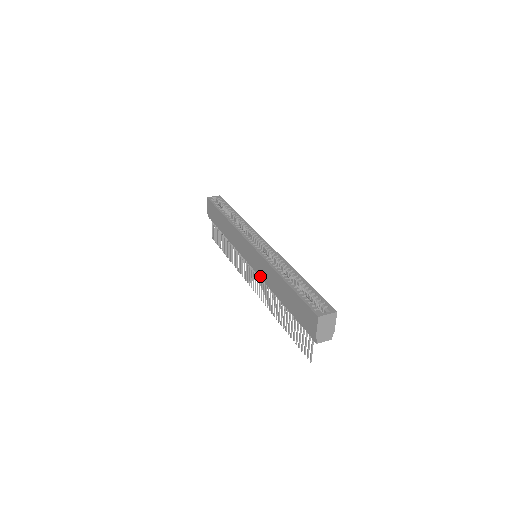
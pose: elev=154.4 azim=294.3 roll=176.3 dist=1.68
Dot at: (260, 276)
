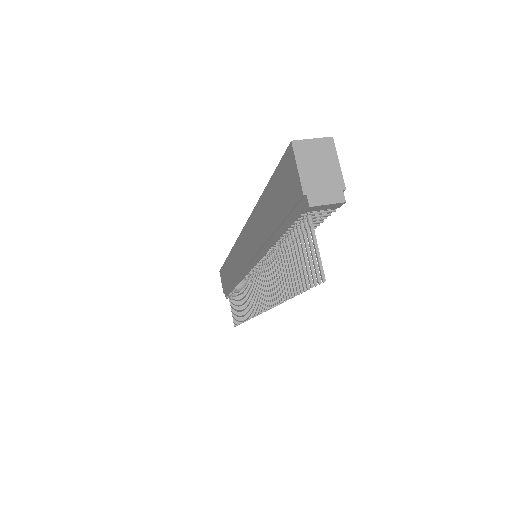
Dot at: (255, 261)
